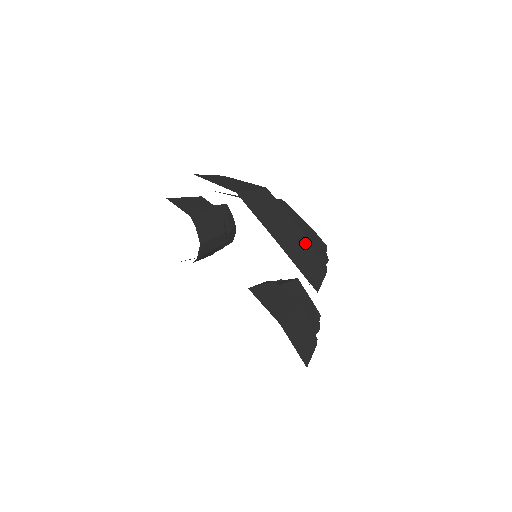
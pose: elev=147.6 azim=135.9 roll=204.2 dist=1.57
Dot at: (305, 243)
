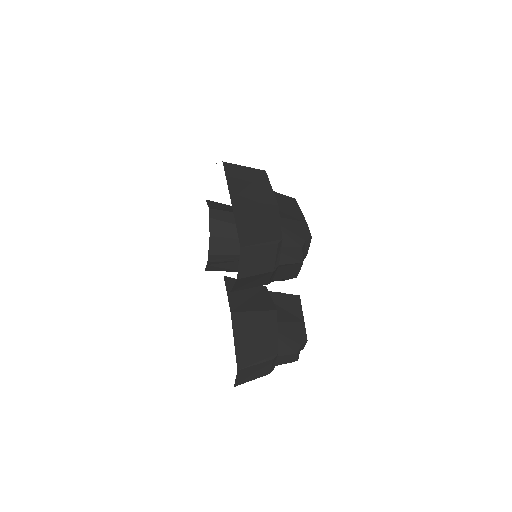
Dot at: (271, 215)
